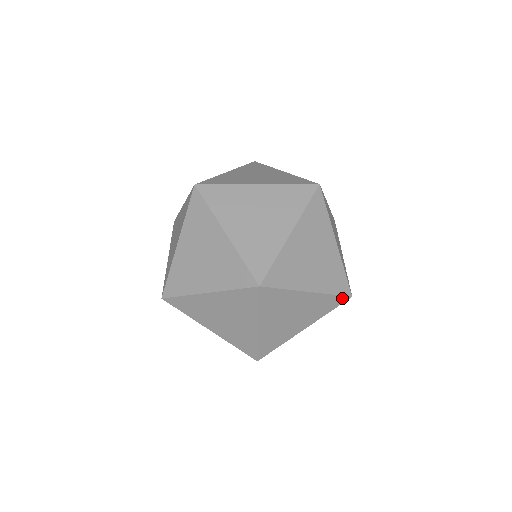
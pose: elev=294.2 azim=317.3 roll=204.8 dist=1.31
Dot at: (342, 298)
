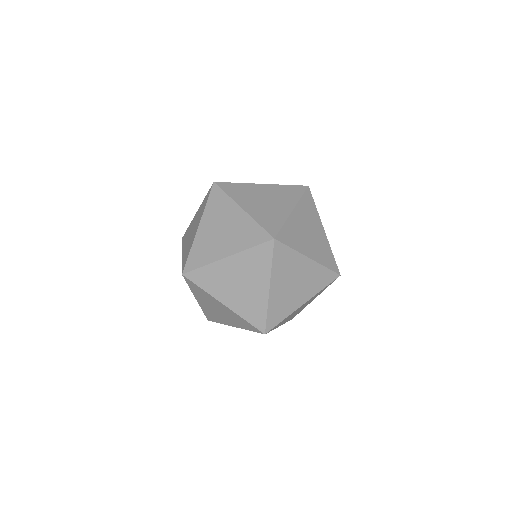
Dot at: (332, 281)
